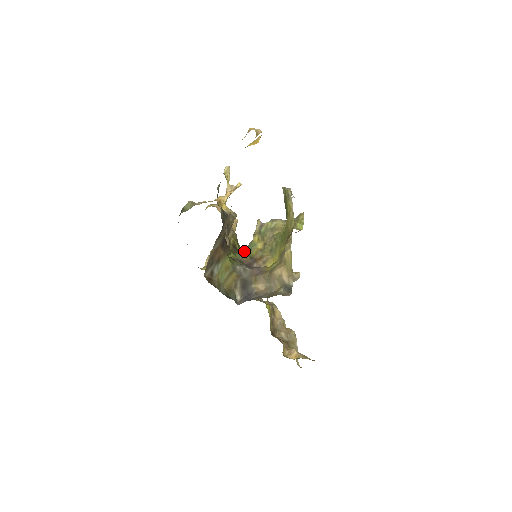
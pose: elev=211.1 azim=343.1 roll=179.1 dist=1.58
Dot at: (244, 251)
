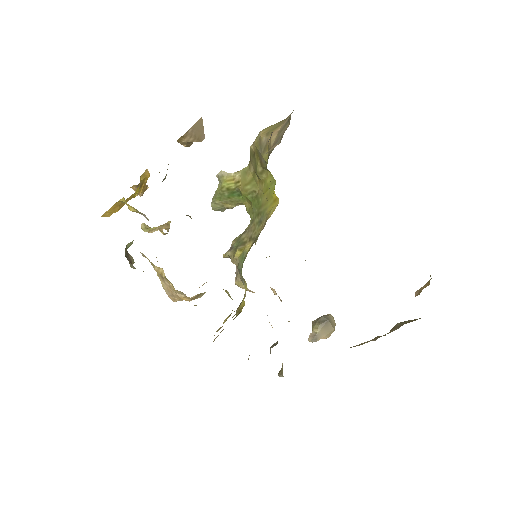
Dot at: occluded
